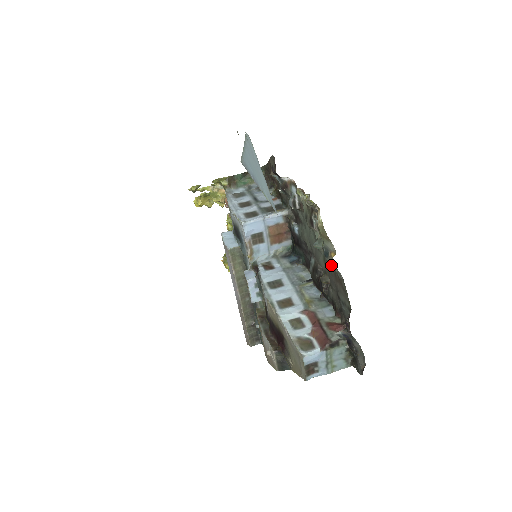
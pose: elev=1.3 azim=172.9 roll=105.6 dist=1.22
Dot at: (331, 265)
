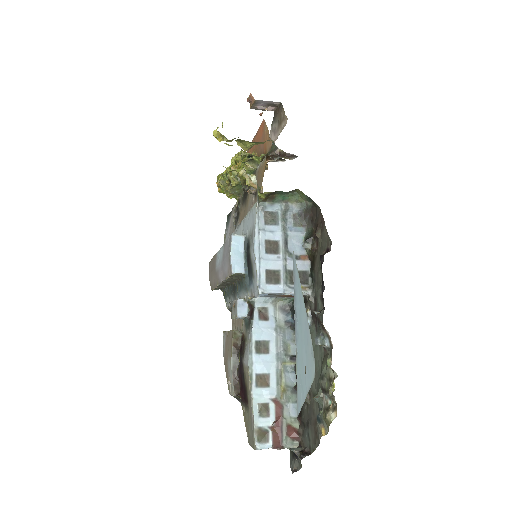
Dot at: occluded
